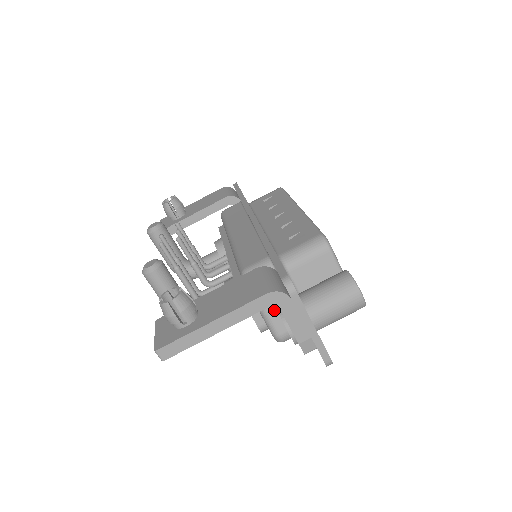
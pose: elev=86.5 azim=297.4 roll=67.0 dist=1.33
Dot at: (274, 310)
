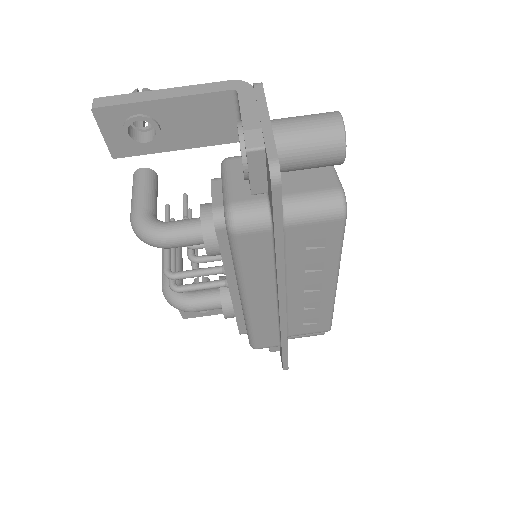
Dot at: (239, 181)
